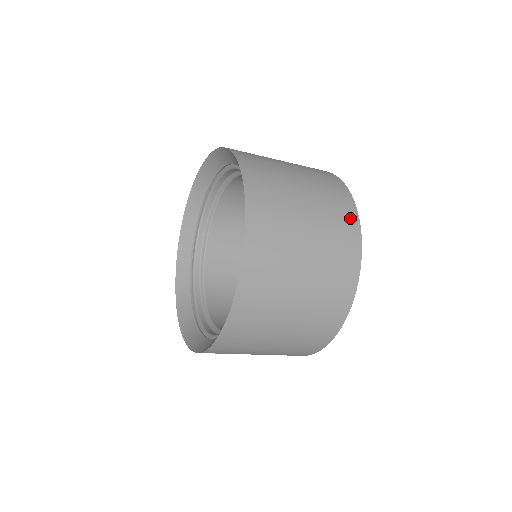
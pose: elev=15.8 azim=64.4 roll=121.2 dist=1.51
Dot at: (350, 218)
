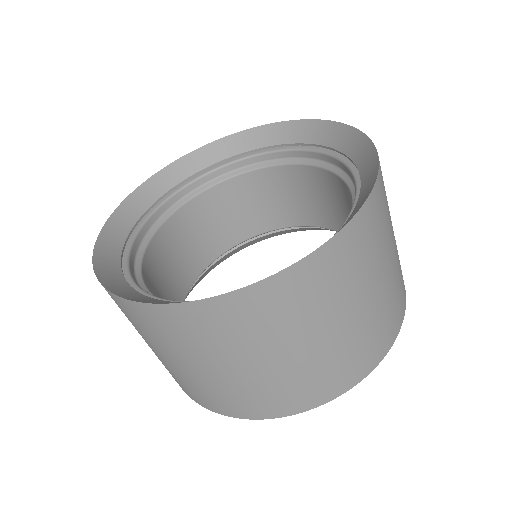
Dot at: occluded
